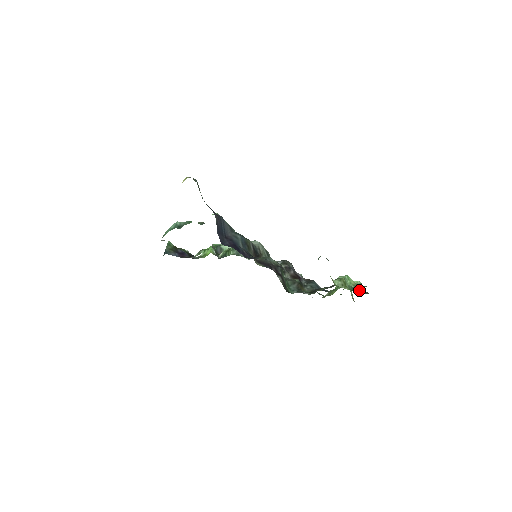
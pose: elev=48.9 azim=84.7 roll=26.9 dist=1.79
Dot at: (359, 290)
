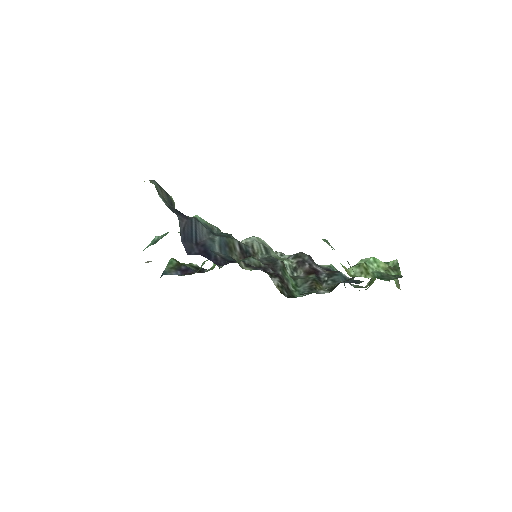
Dot at: (390, 275)
